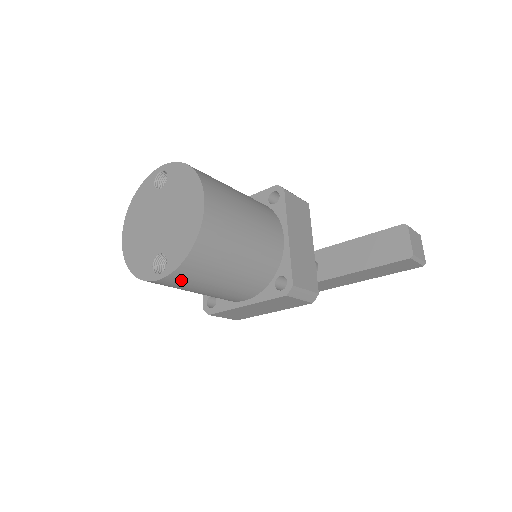
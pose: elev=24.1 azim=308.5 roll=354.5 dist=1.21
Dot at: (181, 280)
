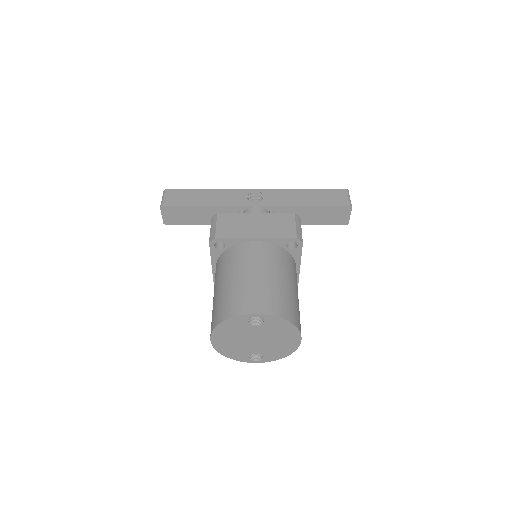
Dot at: occluded
